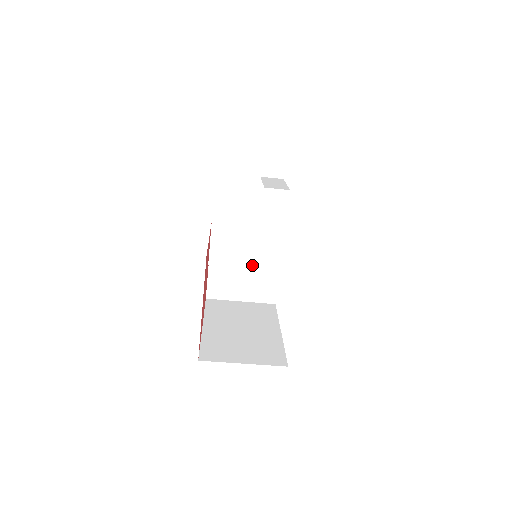
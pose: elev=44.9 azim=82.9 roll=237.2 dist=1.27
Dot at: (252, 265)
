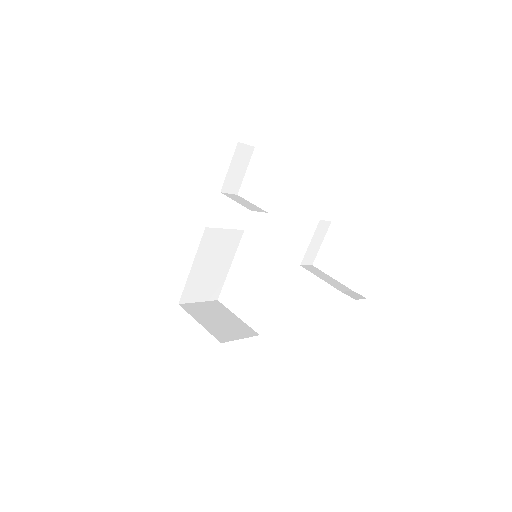
Dot at: occluded
